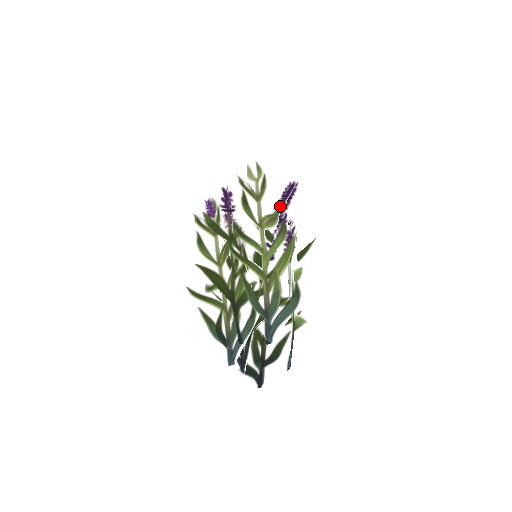
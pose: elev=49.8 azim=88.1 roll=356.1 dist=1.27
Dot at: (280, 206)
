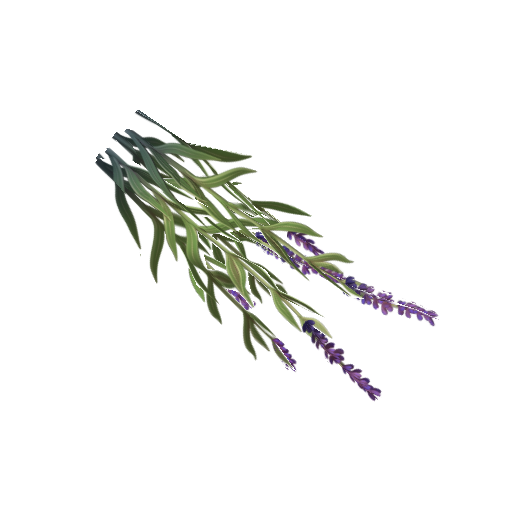
Dot at: occluded
